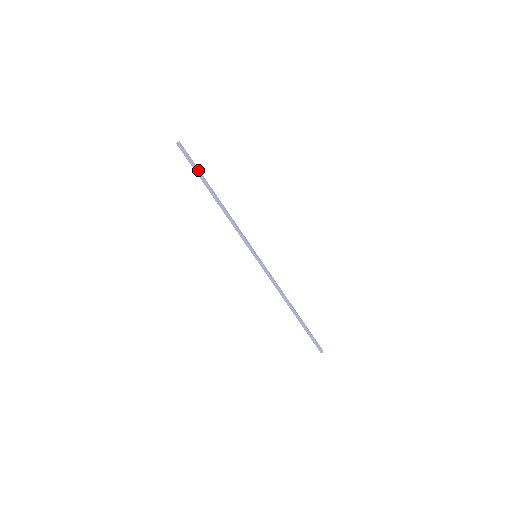
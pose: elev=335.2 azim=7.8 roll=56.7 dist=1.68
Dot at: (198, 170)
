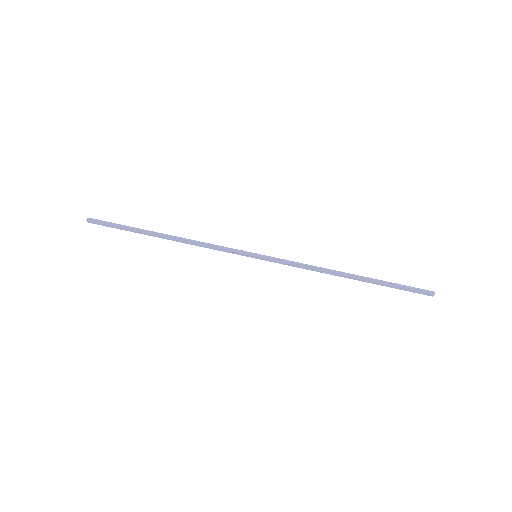
Dot at: (126, 226)
